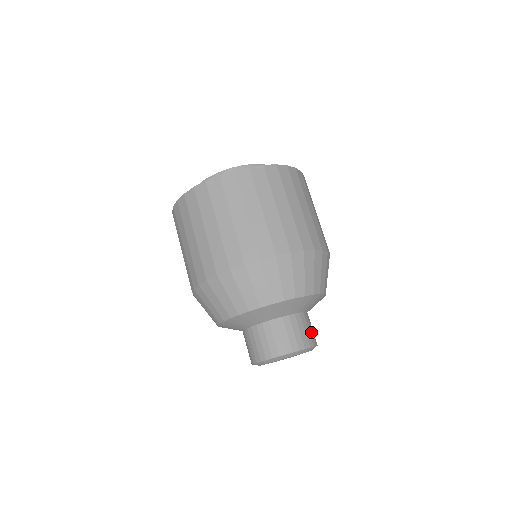
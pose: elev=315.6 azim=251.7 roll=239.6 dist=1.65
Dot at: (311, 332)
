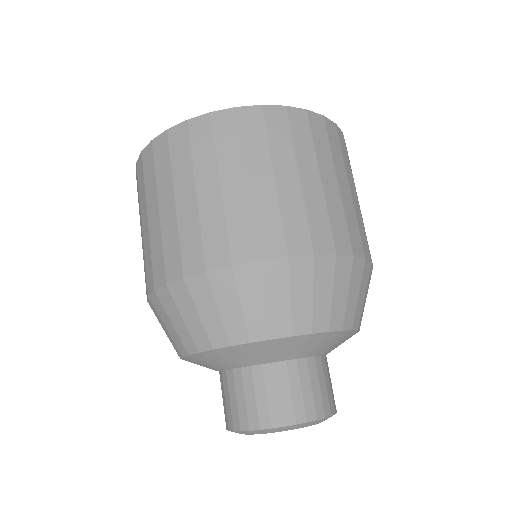
Dot at: (332, 389)
